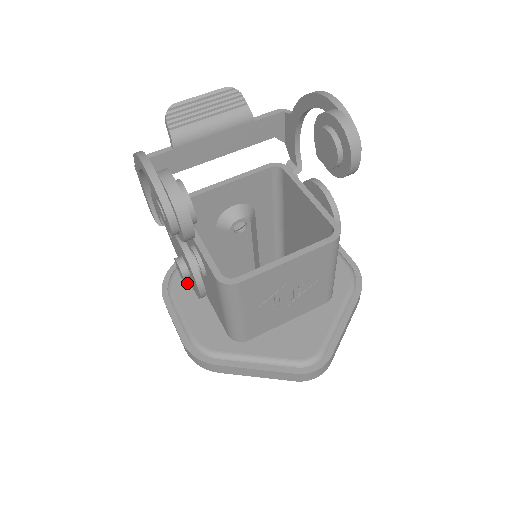
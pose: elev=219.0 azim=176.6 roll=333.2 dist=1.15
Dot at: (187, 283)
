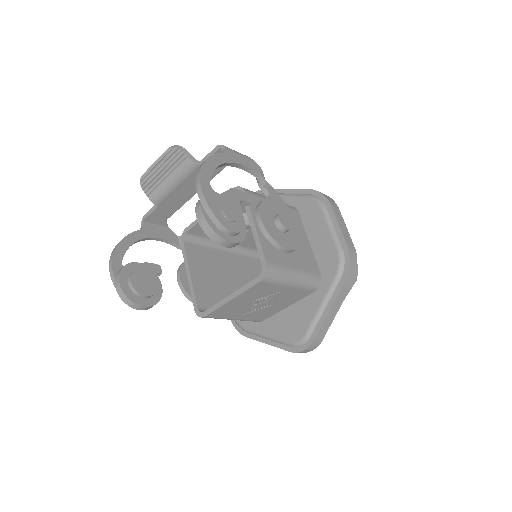
Dot at: occluded
